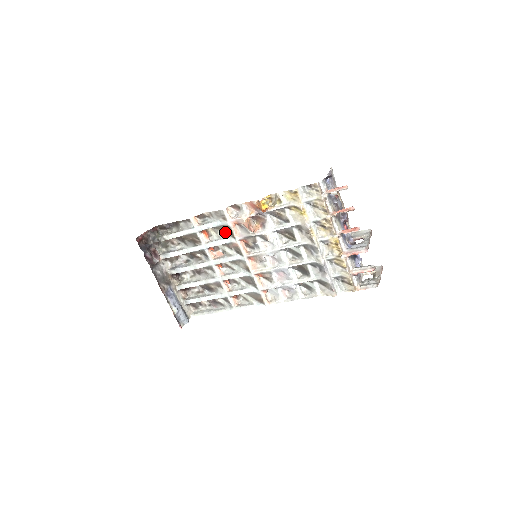
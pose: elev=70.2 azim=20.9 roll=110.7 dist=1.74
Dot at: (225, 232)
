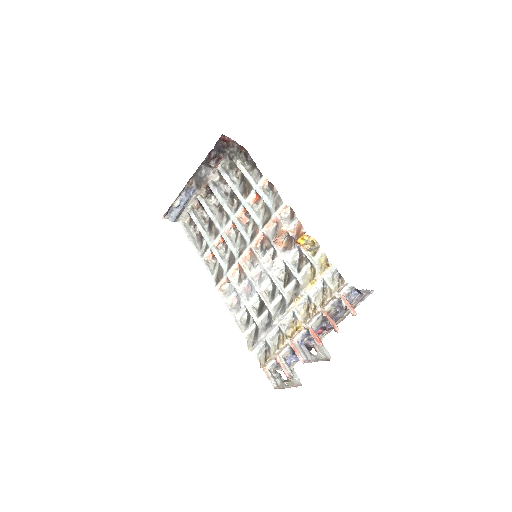
Dot at: (265, 215)
